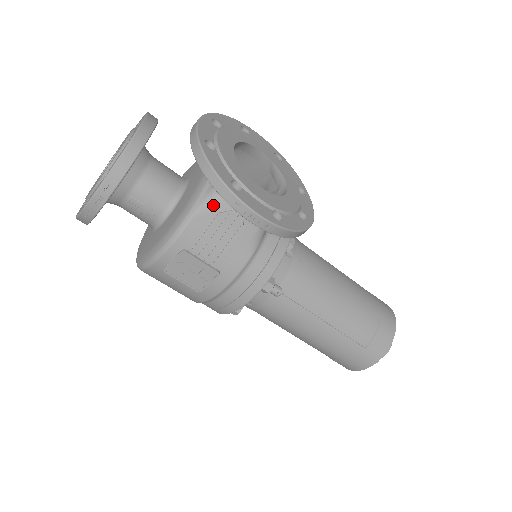
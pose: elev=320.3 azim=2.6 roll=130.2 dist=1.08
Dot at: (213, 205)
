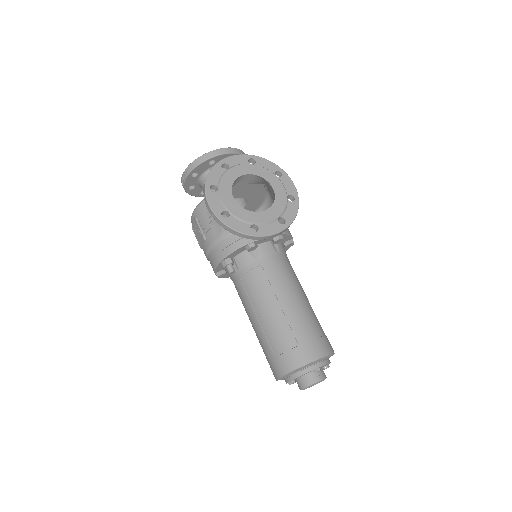
Dot at: occluded
